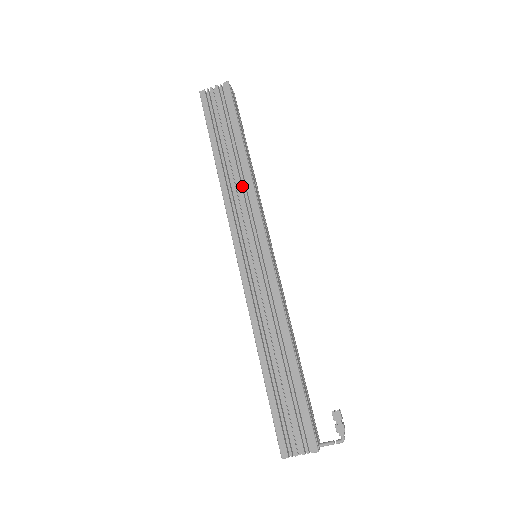
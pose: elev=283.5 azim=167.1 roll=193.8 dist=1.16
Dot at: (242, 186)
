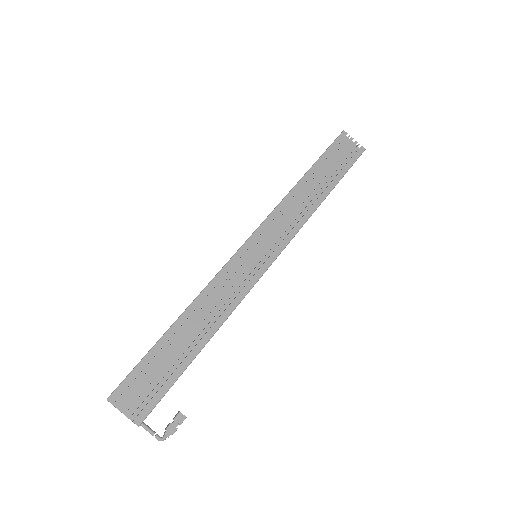
Dot at: (302, 209)
